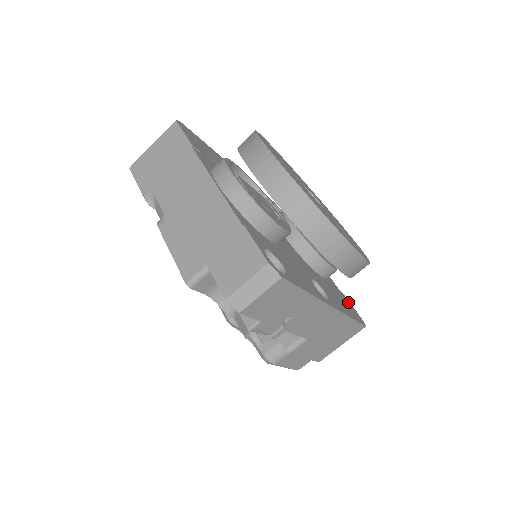
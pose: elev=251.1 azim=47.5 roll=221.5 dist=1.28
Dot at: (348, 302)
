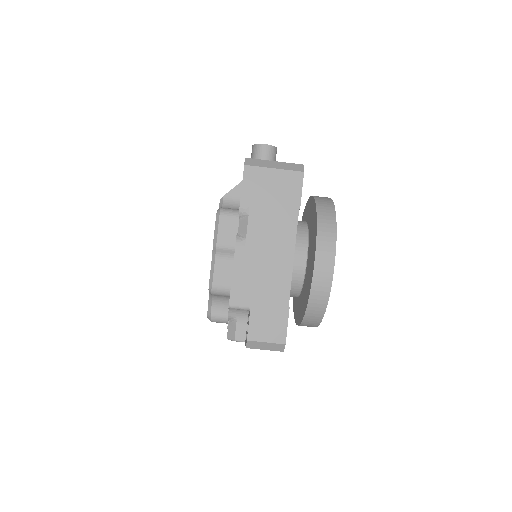
Dot at: occluded
